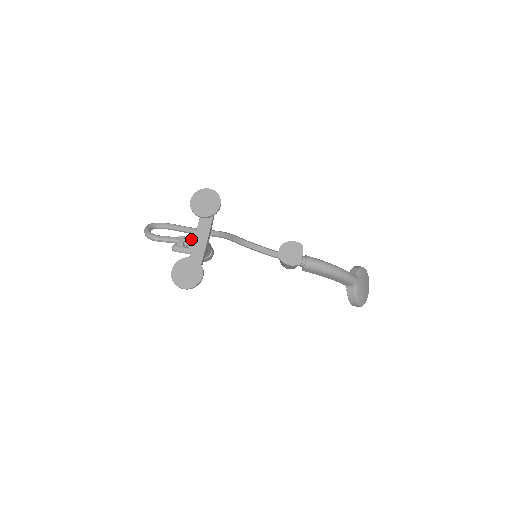
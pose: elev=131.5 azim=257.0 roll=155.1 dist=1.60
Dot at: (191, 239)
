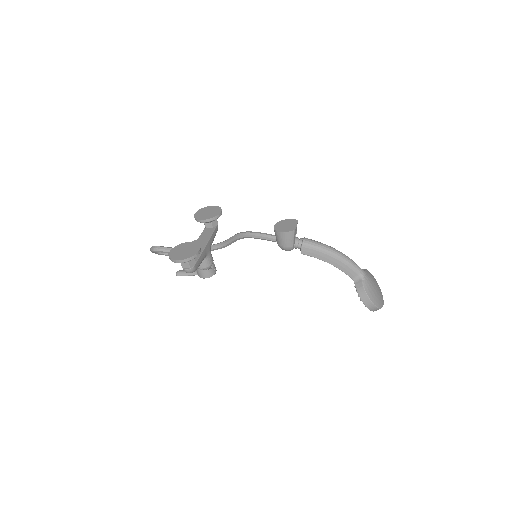
Dot at: occluded
